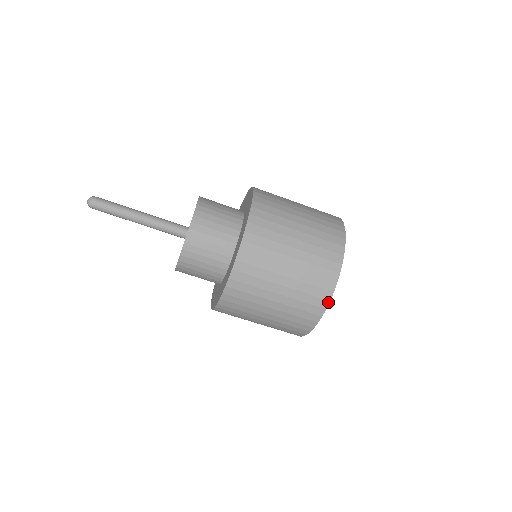
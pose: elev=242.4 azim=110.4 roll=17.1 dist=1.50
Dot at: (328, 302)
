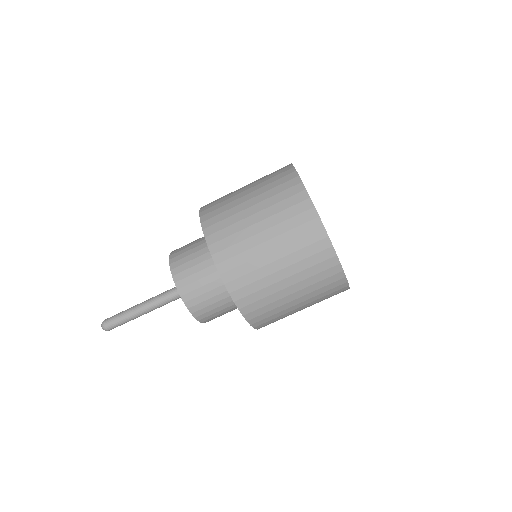
Dot at: (328, 239)
